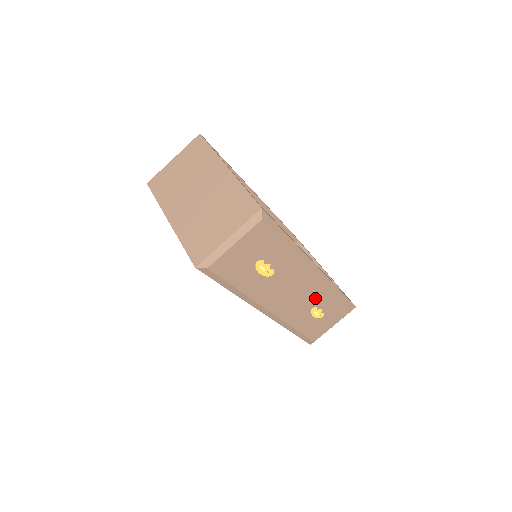
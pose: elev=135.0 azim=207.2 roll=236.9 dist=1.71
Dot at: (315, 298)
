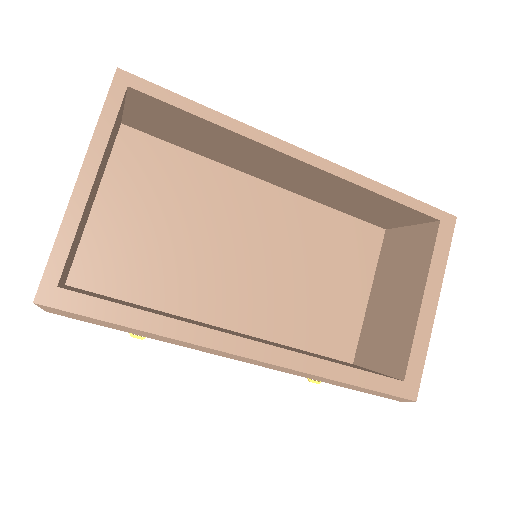
Dot at: occluded
